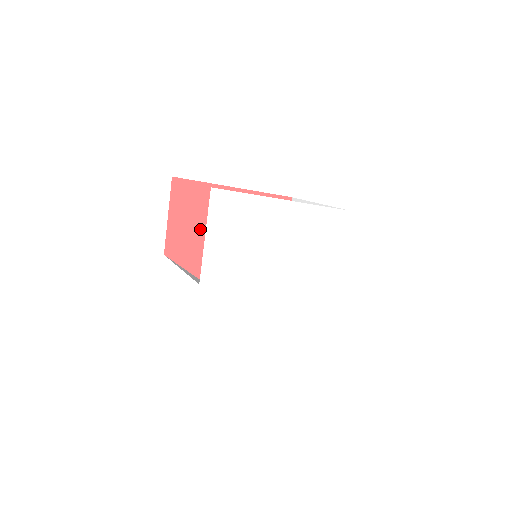
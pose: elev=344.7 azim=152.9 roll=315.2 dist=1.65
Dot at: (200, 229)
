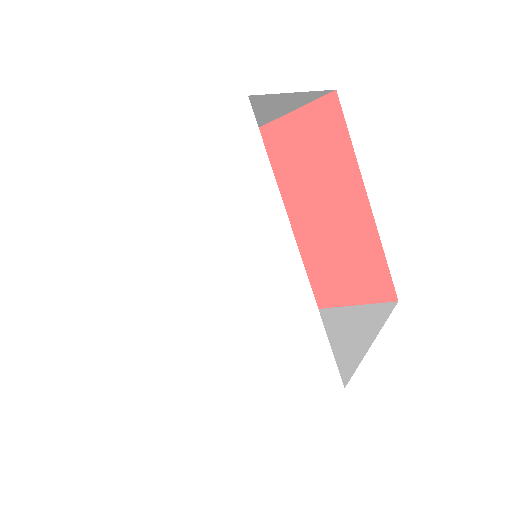
Dot at: (289, 171)
